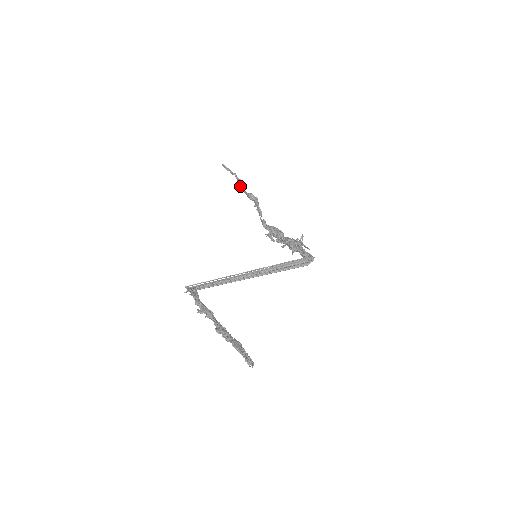
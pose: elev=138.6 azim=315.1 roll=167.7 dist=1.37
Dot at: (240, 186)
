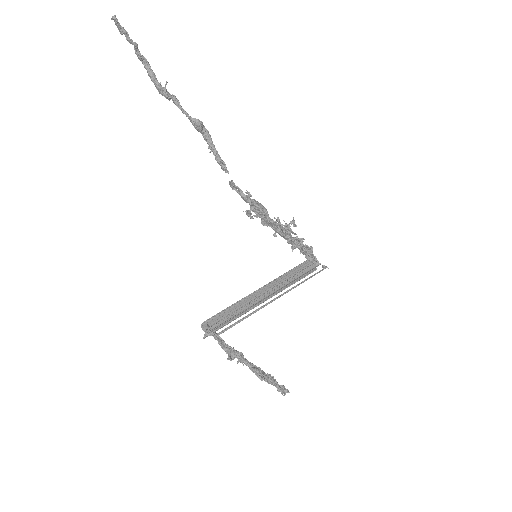
Dot at: occluded
